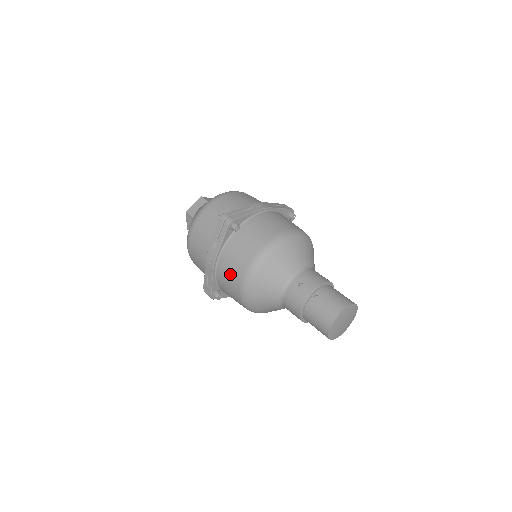
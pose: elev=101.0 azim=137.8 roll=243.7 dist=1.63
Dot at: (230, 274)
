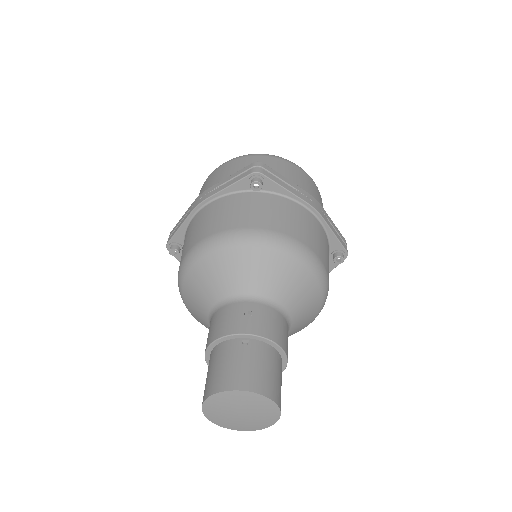
Dot at: (198, 227)
